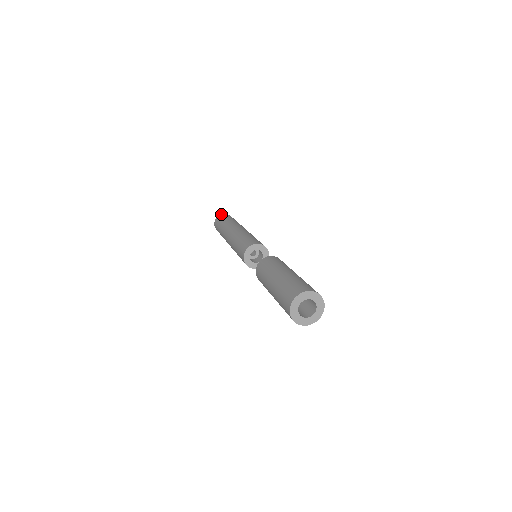
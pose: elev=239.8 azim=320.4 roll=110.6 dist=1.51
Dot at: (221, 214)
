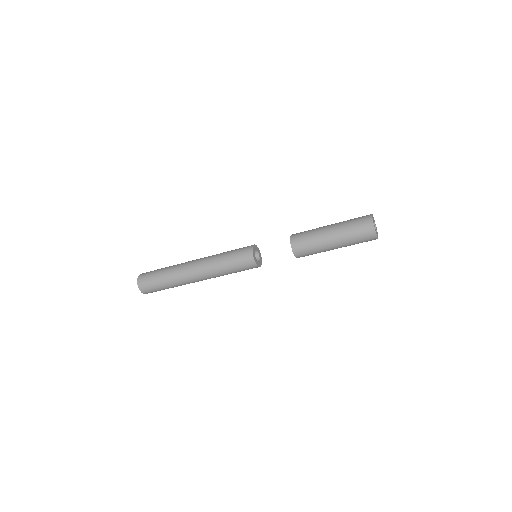
Dot at: occluded
